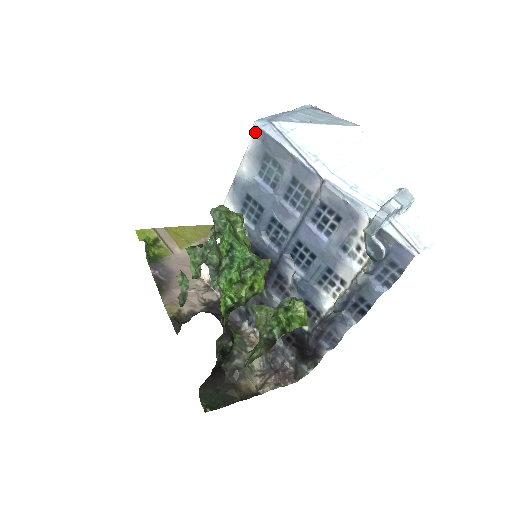
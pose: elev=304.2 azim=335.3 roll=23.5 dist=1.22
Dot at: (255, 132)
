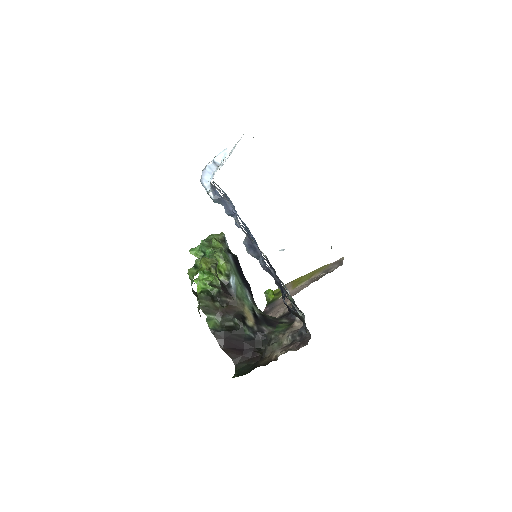
Dot at: occluded
